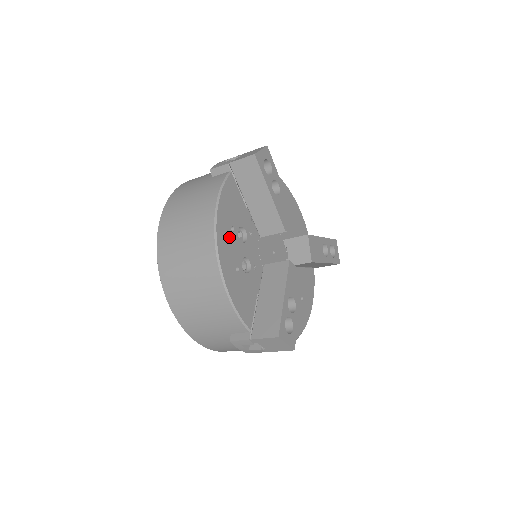
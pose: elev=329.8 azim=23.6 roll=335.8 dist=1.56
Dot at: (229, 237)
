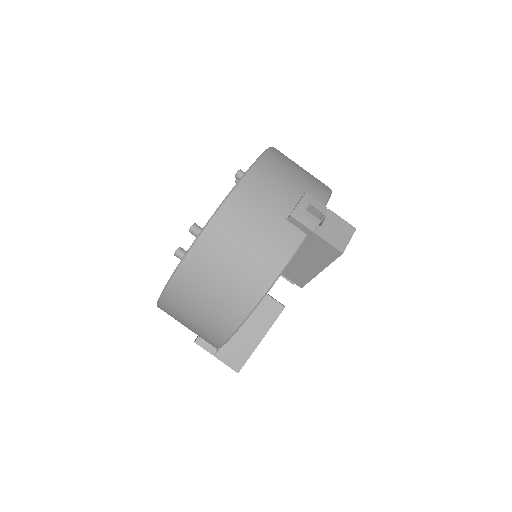
Dot at: occluded
